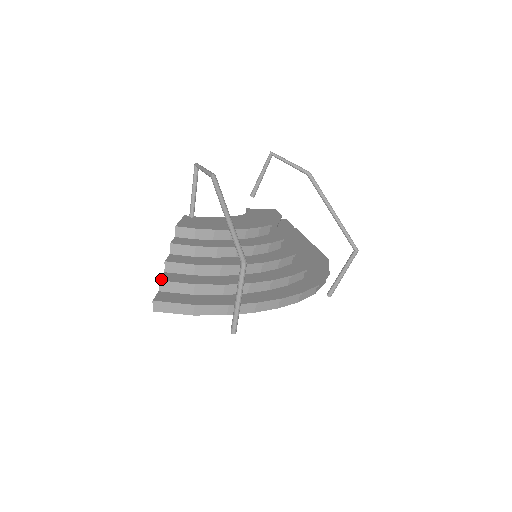
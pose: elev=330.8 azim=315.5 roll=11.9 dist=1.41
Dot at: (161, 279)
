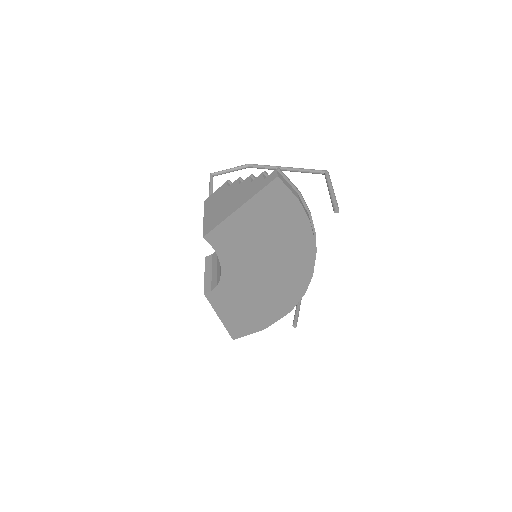
Dot at: (264, 173)
